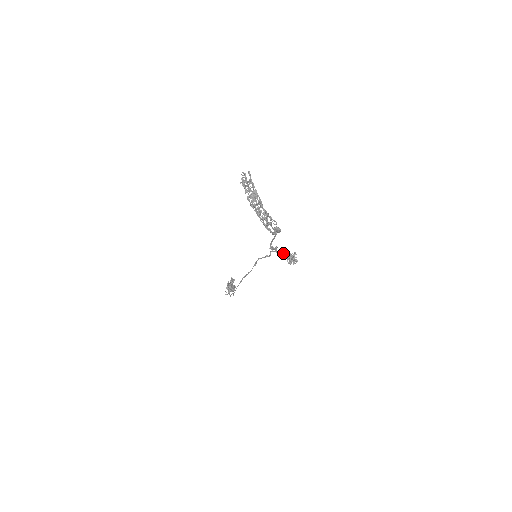
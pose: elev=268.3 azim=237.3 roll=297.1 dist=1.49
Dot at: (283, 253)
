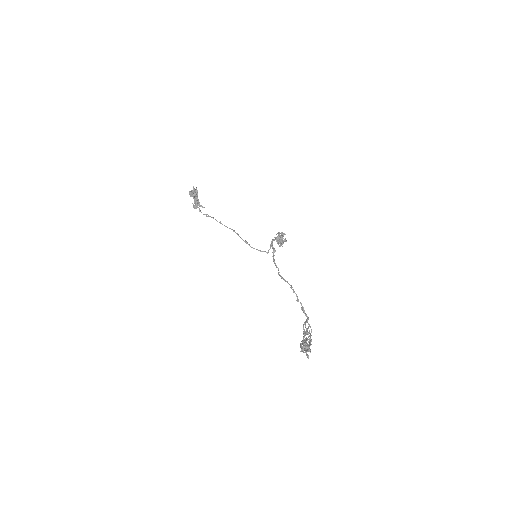
Dot at: occluded
